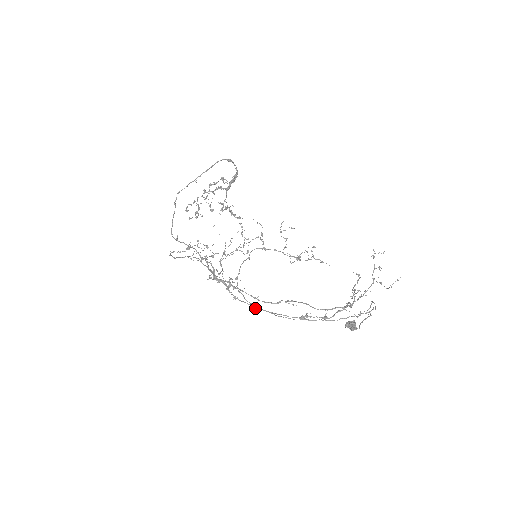
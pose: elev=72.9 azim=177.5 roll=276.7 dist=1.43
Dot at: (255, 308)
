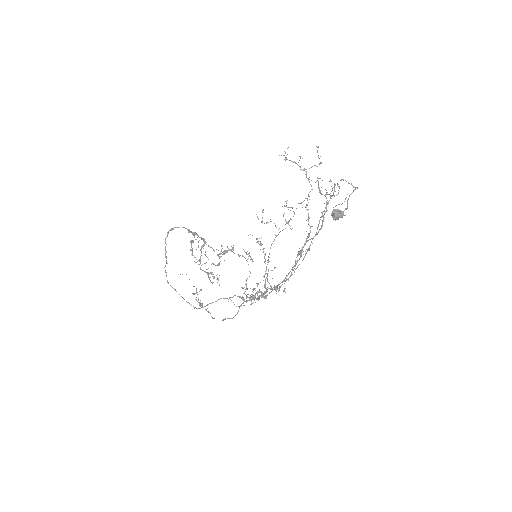
Dot at: (280, 287)
